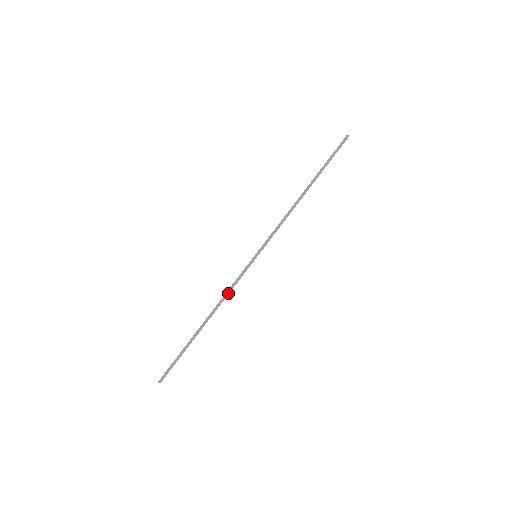
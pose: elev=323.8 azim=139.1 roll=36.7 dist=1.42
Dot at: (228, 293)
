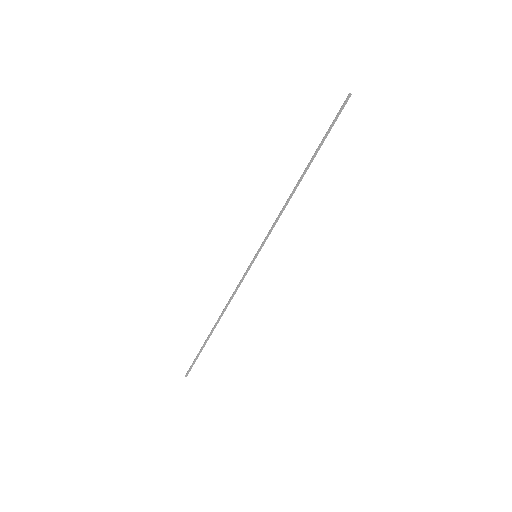
Dot at: (233, 295)
